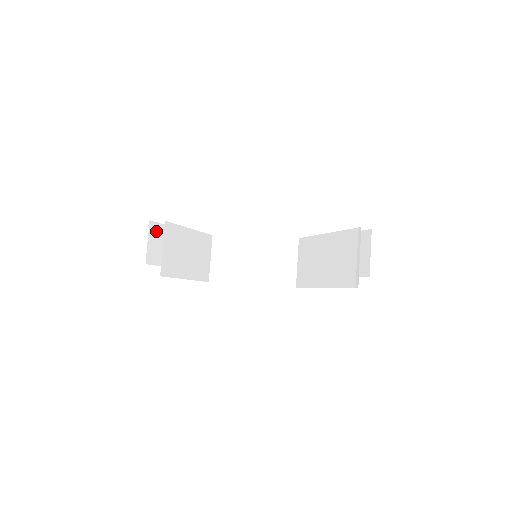
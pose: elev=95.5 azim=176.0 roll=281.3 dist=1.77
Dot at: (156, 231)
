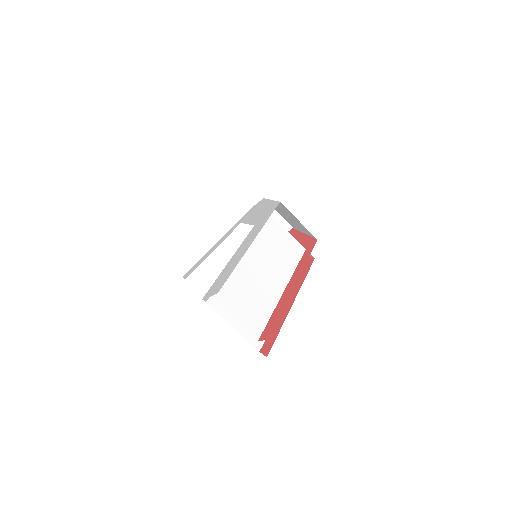
Dot at: occluded
